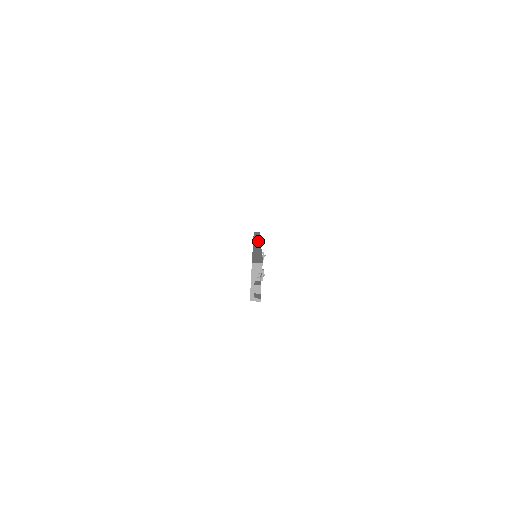
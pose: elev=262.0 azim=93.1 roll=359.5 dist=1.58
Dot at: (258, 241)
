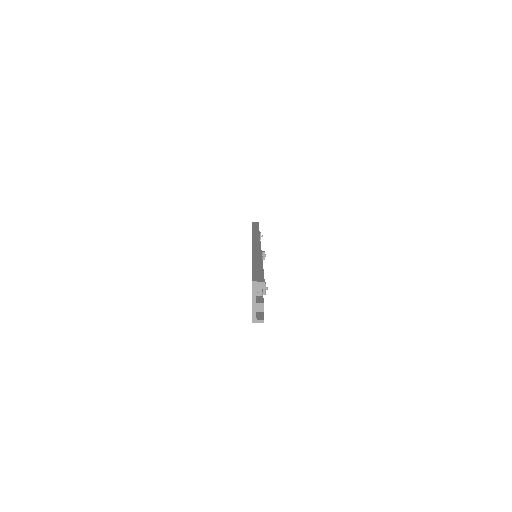
Dot at: (257, 239)
